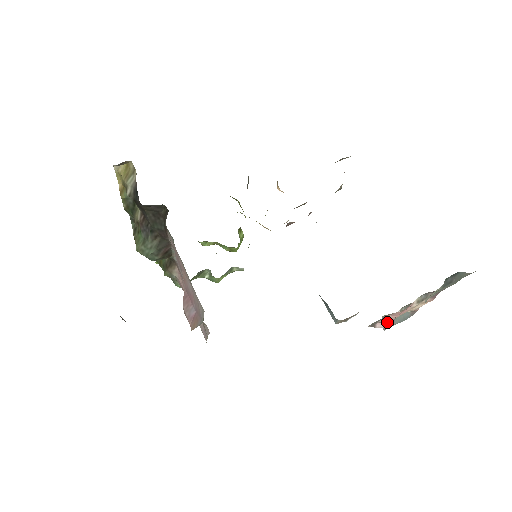
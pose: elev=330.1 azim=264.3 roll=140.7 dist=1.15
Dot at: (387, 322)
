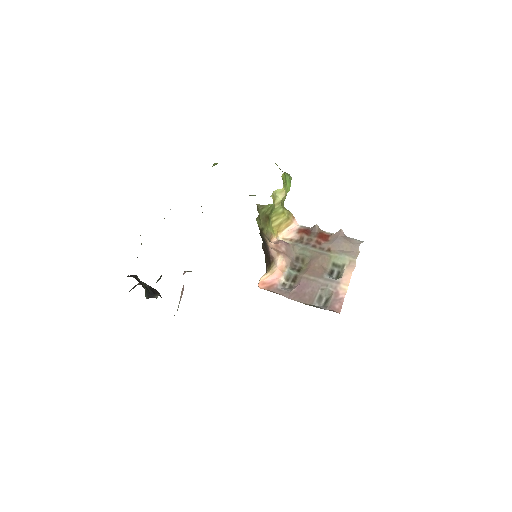
Dot at: occluded
